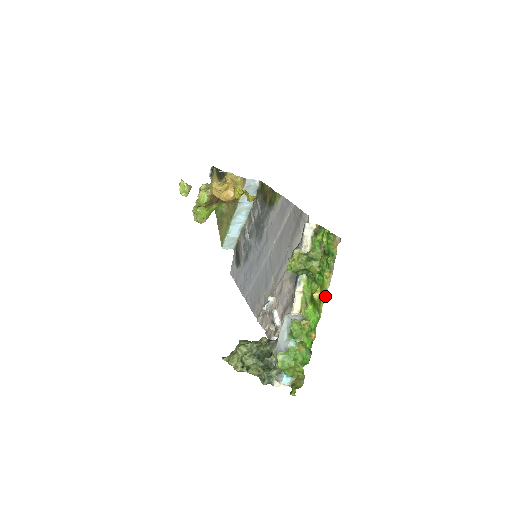
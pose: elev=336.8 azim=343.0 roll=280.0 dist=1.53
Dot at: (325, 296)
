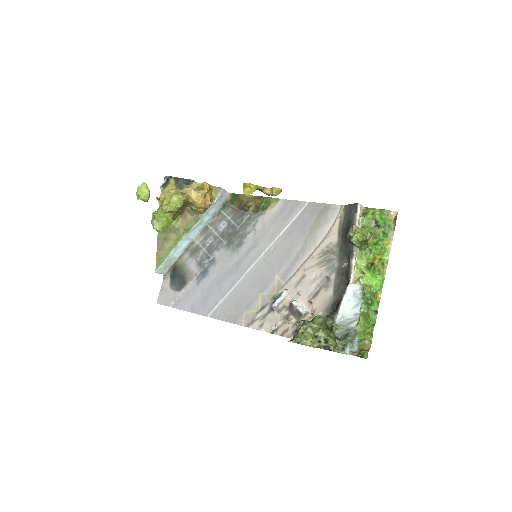
Dot at: (387, 260)
